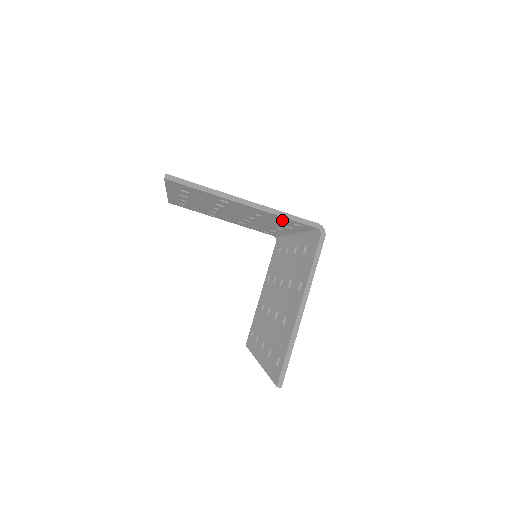
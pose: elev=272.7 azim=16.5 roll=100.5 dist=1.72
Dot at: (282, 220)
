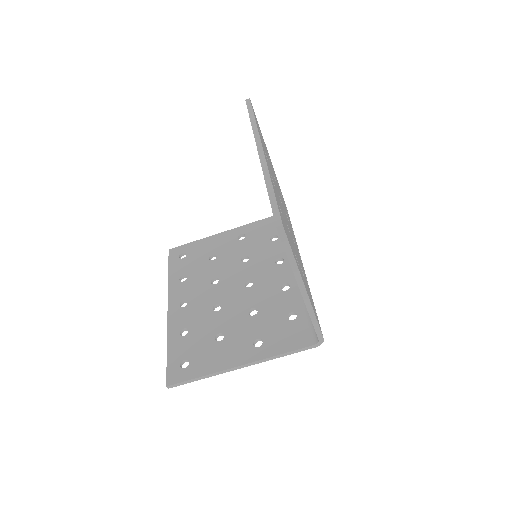
Dot at: occluded
